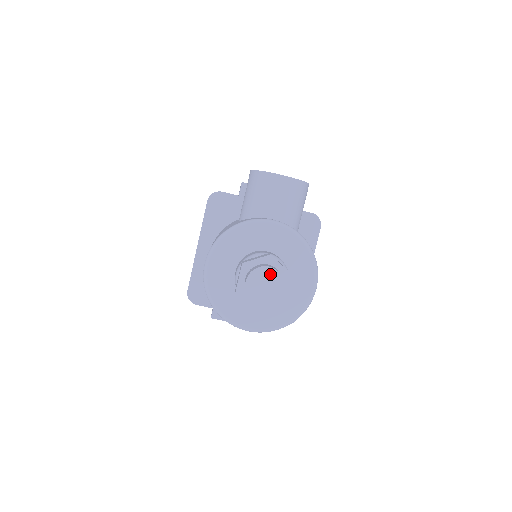
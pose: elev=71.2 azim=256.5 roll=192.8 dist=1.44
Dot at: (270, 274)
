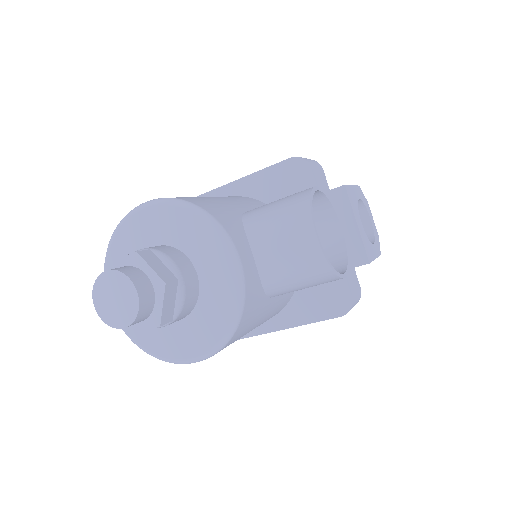
Dot at: (130, 298)
